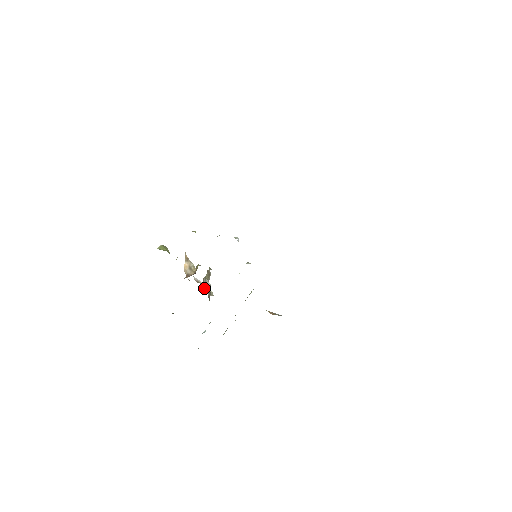
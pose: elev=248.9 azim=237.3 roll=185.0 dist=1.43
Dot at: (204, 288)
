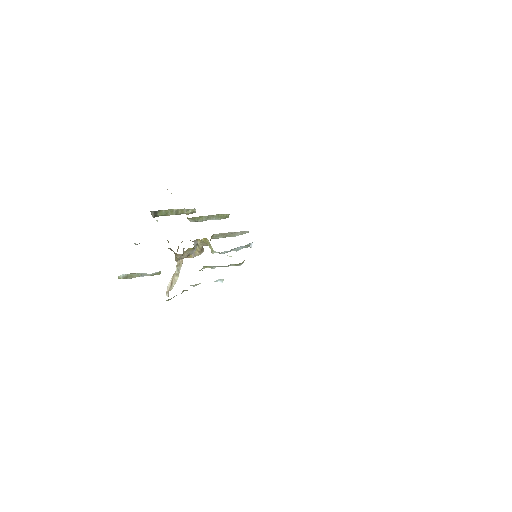
Dot at: (180, 263)
